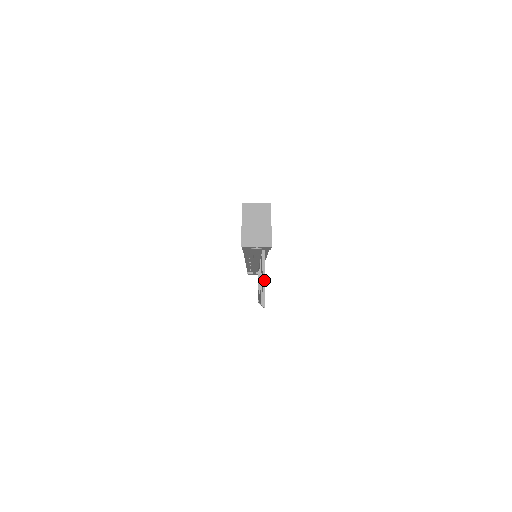
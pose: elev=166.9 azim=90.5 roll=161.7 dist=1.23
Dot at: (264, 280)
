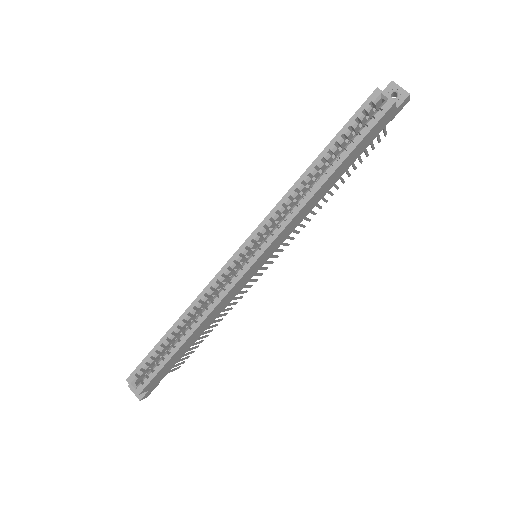
Dot at: occluded
